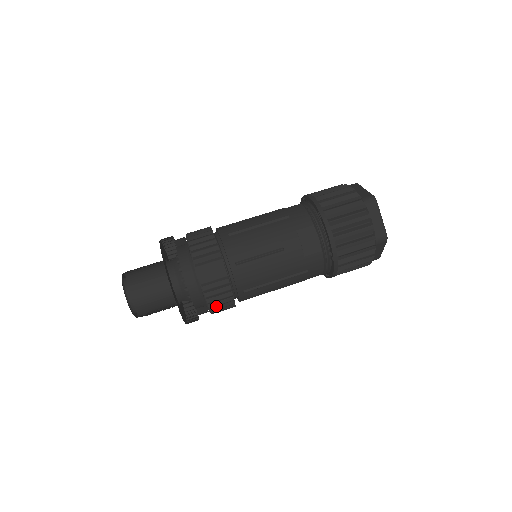
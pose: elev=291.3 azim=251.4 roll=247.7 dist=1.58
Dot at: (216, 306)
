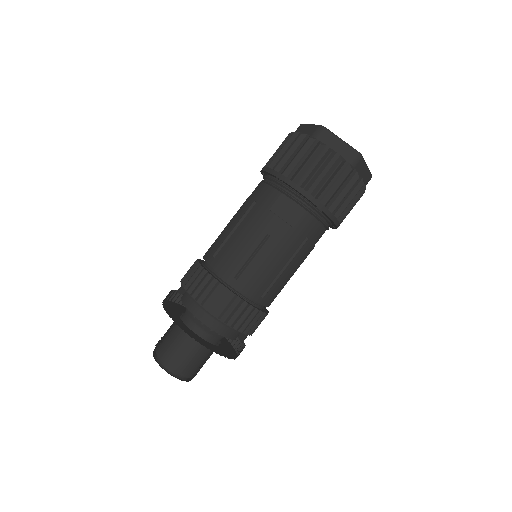
Dot at: (247, 327)
